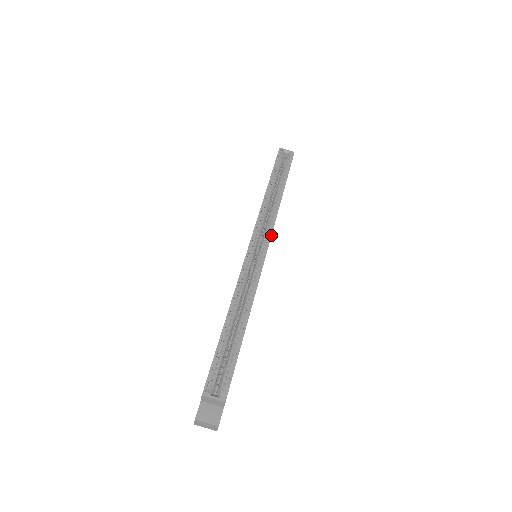
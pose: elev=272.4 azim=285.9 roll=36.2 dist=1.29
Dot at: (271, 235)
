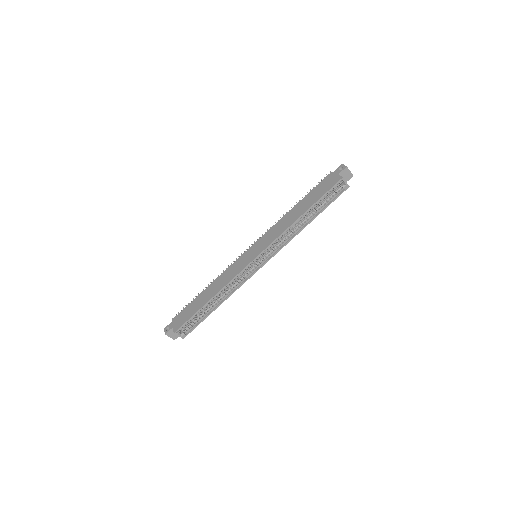
Dot at: (273, 256)
